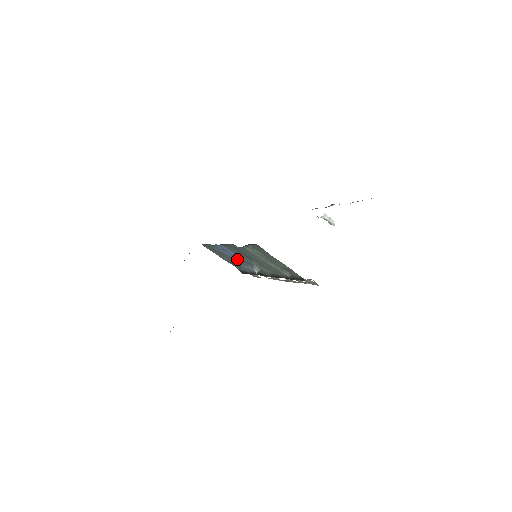
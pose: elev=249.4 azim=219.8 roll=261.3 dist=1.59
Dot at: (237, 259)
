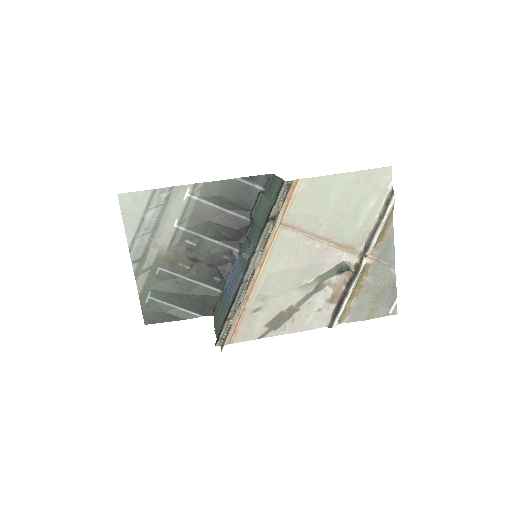
Dot at: (235, 278)
